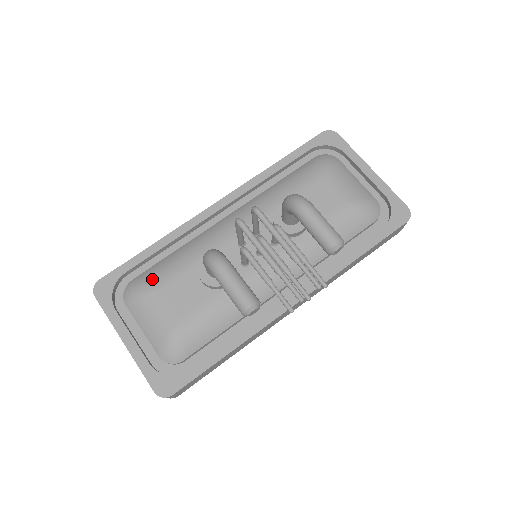
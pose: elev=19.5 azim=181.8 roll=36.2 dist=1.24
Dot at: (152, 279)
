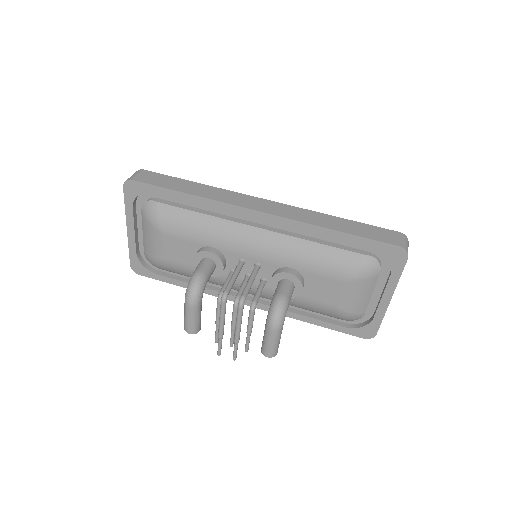
Dot at: (166, 222)
